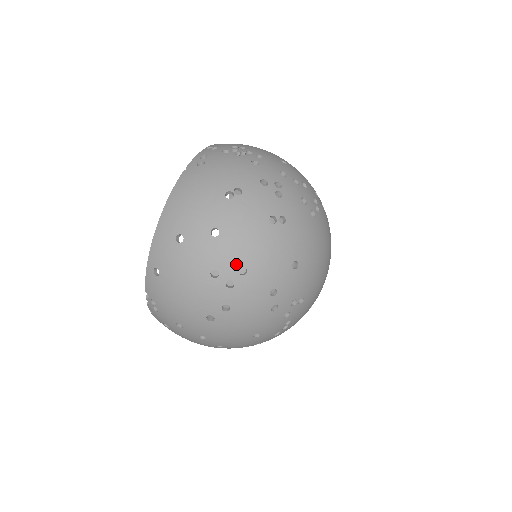
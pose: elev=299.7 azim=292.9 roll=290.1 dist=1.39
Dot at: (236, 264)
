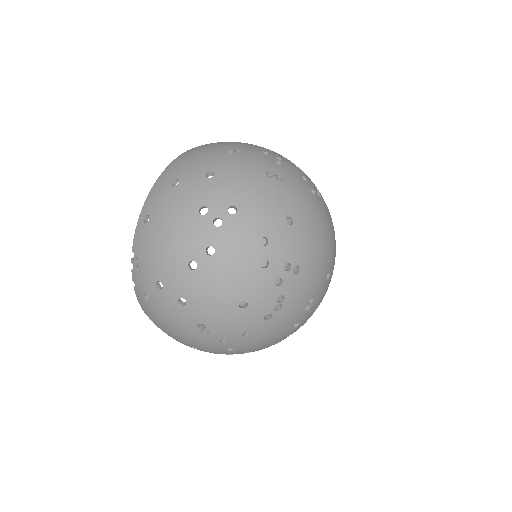
Dot at: (226, 202)
